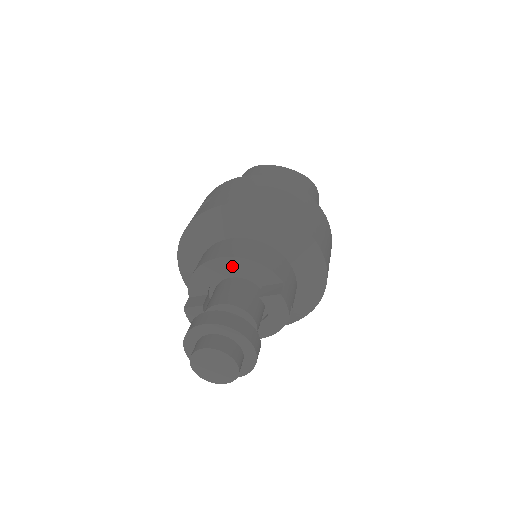
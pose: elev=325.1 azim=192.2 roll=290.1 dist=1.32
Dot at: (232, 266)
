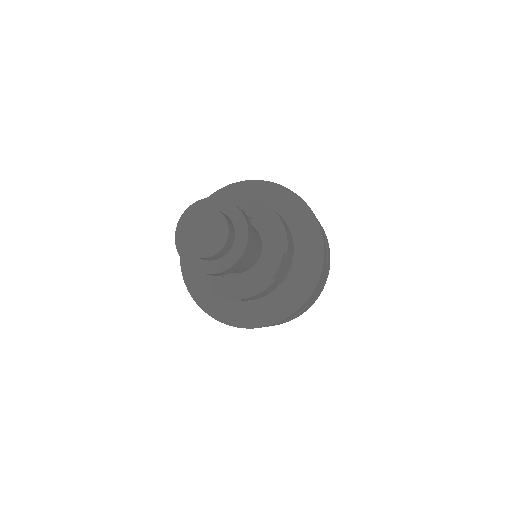
Dot at: (260, 212)
